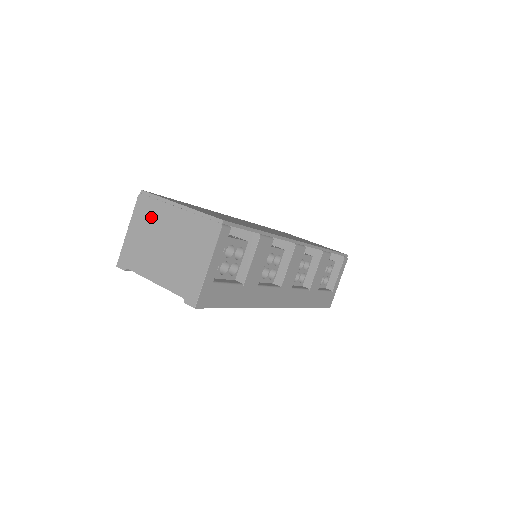
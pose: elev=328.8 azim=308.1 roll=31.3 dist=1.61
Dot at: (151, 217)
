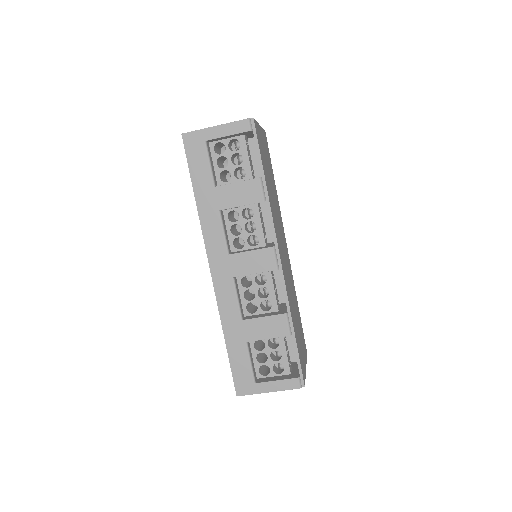
Dot at: occluded
